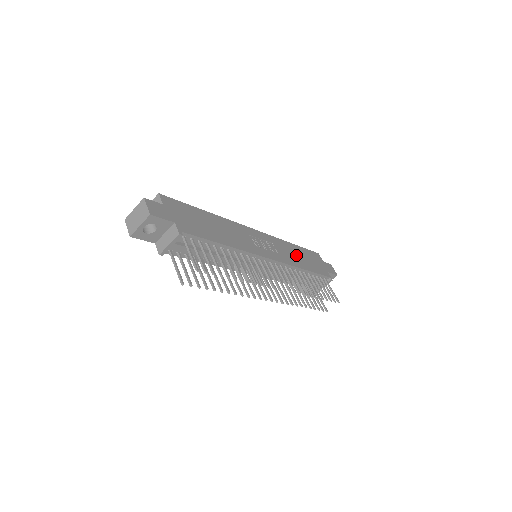
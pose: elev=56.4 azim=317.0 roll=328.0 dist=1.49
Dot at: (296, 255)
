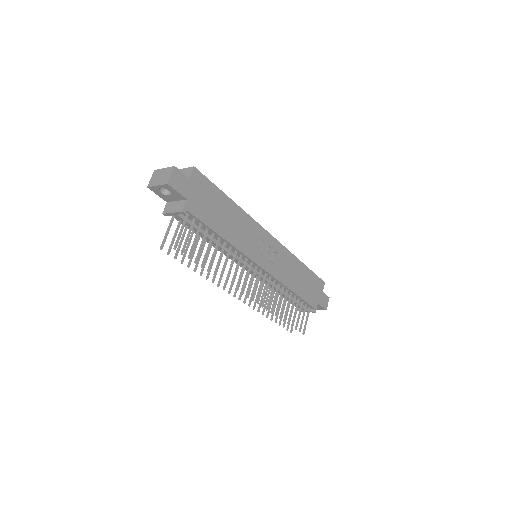
Dot at: (296, 275)
